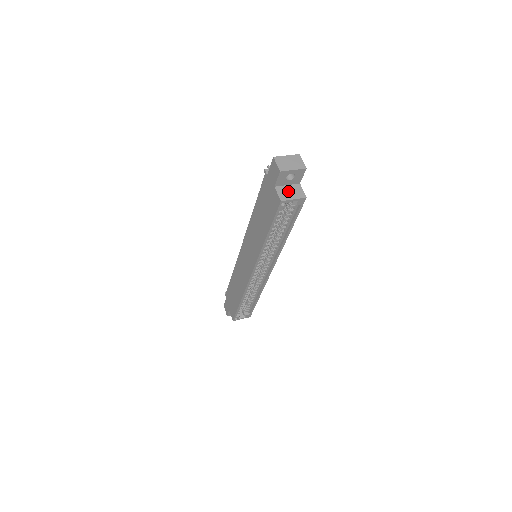
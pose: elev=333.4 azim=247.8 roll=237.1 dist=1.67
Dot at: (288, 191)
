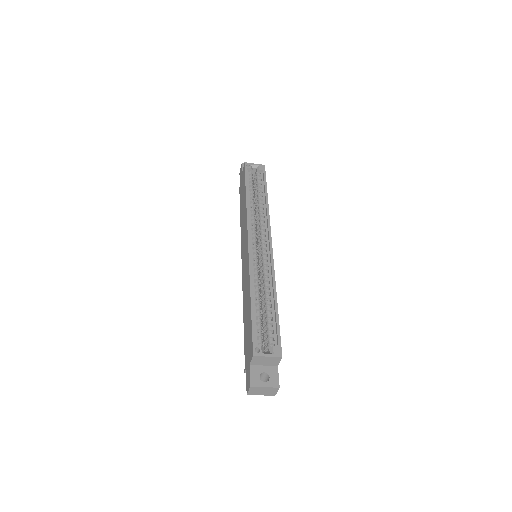
Dot at: occluded
